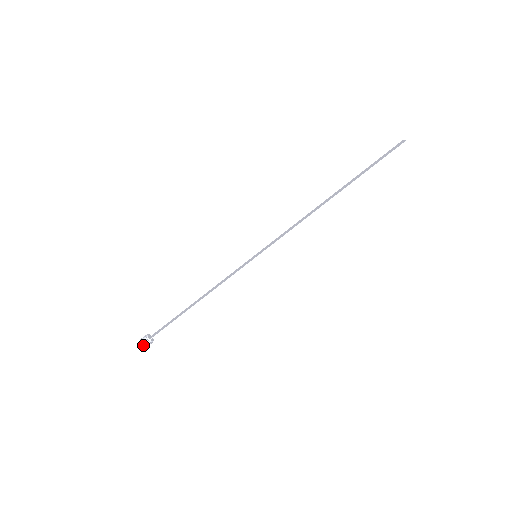
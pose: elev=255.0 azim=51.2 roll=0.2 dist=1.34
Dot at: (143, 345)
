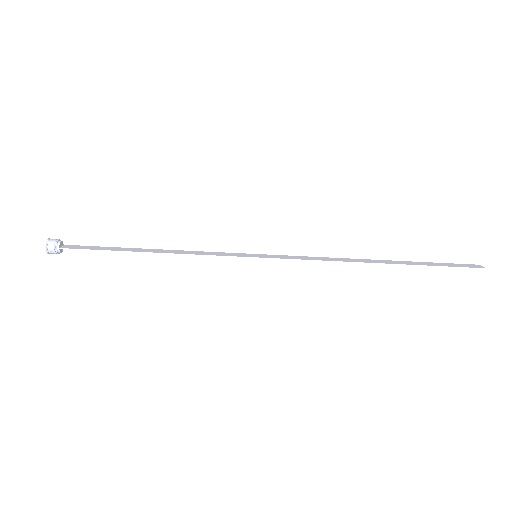
Dot at: (46, 248)
